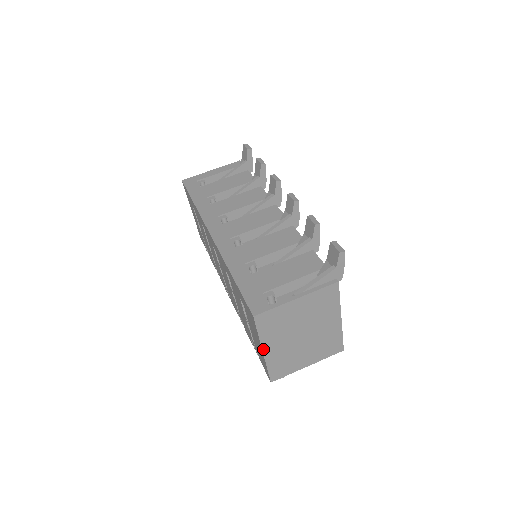
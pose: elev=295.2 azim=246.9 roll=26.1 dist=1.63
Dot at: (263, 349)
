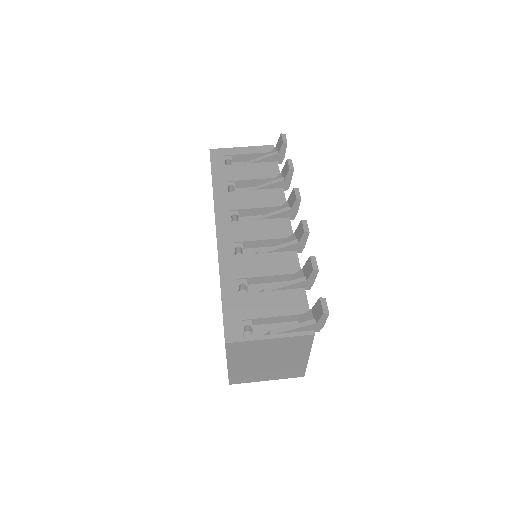
Dot at: (228, 364)
